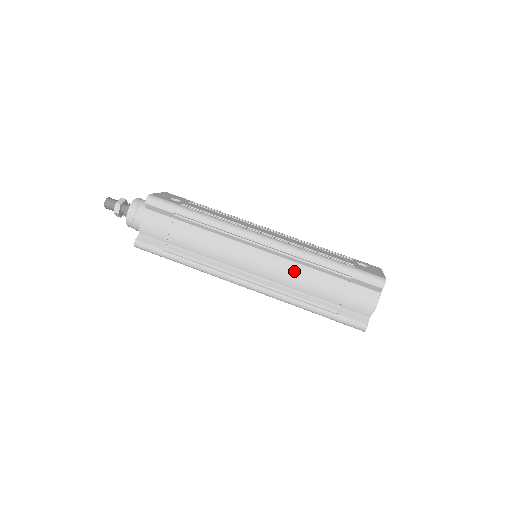
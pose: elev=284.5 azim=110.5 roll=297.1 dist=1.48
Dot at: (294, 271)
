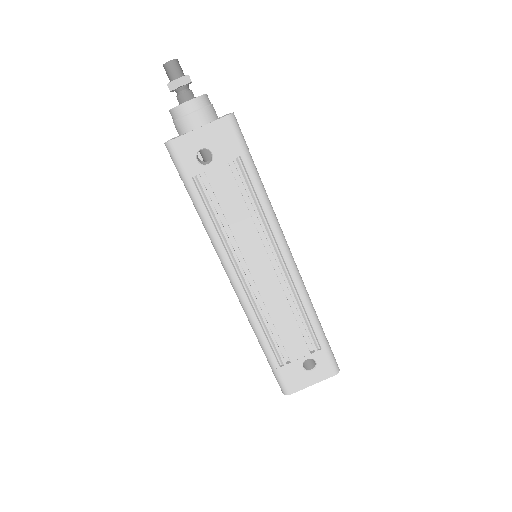
Dot at: occluded
